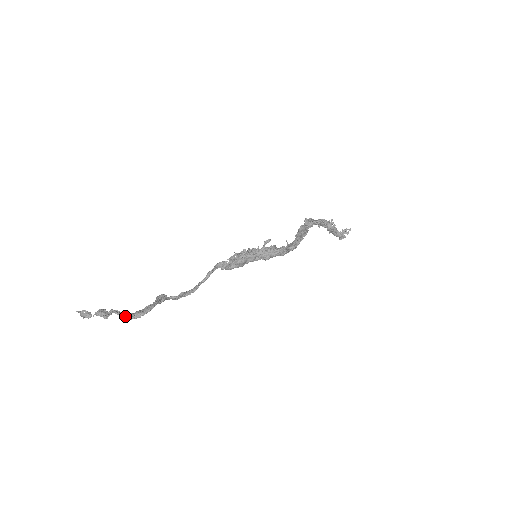
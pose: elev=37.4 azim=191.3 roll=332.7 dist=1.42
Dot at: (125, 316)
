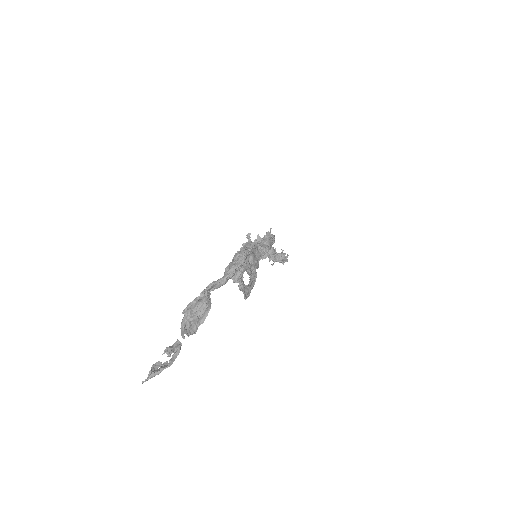
Dot at: (232, 264)
